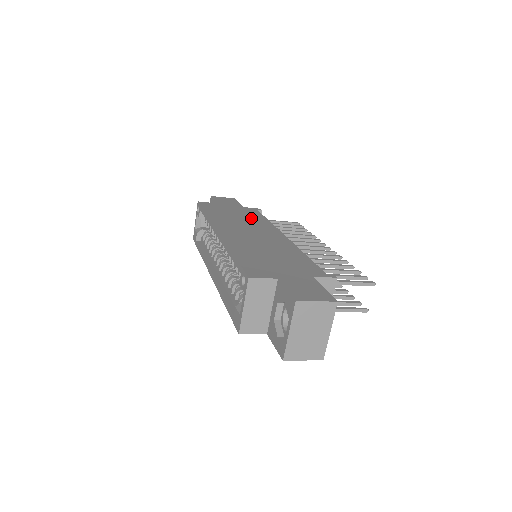
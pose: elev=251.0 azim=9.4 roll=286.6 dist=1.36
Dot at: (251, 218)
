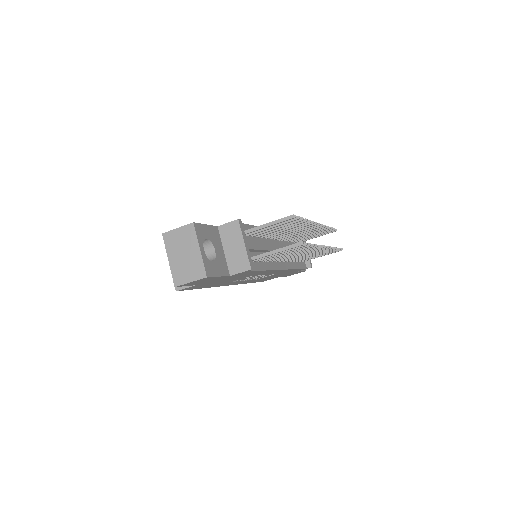
Dot at: occluded
